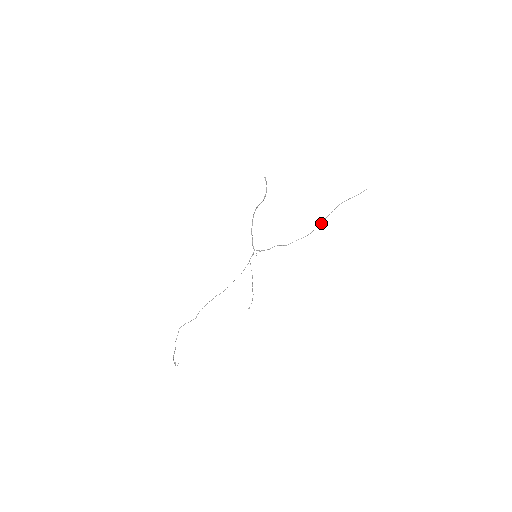
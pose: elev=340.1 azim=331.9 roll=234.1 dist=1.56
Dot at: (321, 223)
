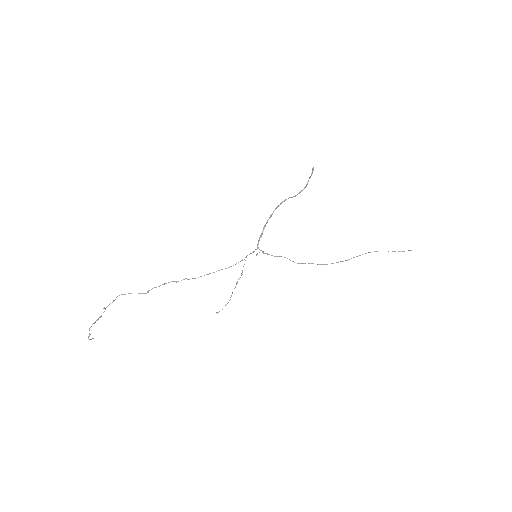
Dot at: occluded
